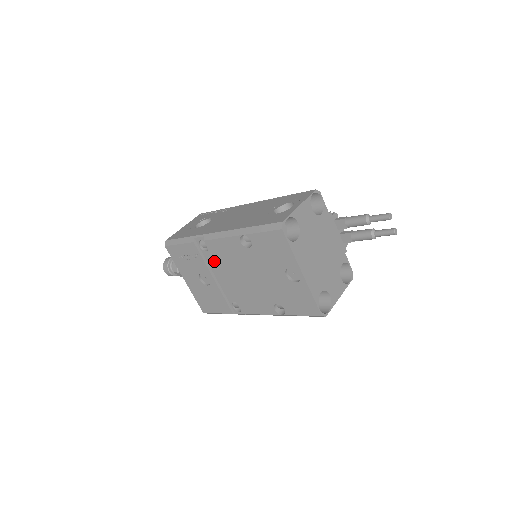
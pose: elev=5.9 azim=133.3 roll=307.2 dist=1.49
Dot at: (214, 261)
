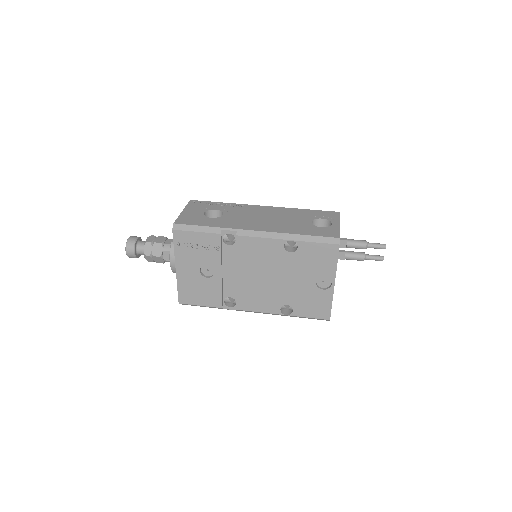
Dot at: (232, 256)
